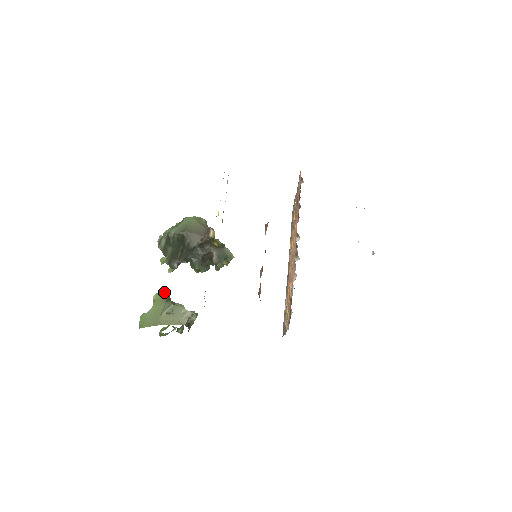
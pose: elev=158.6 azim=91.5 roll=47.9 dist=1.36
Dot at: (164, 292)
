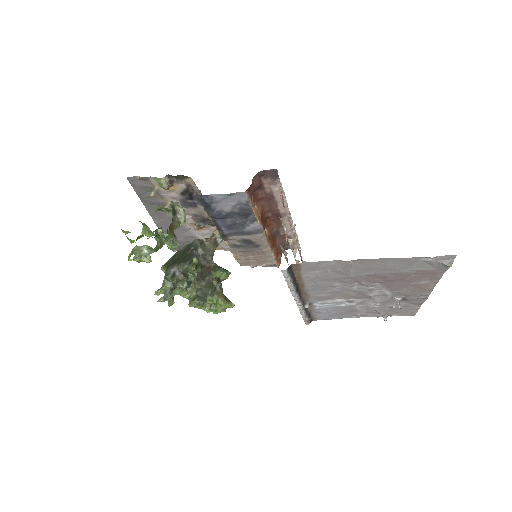
Dot at: occluded
